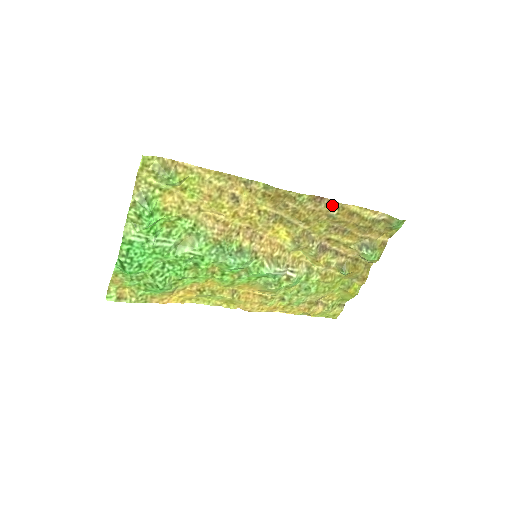
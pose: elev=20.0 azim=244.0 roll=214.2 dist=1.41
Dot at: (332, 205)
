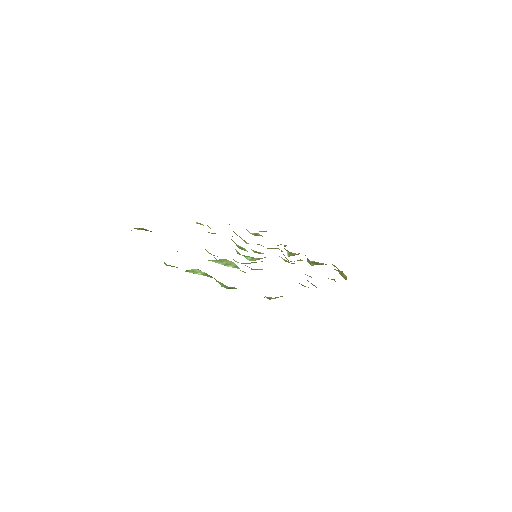
Dot at: (331, 279)
